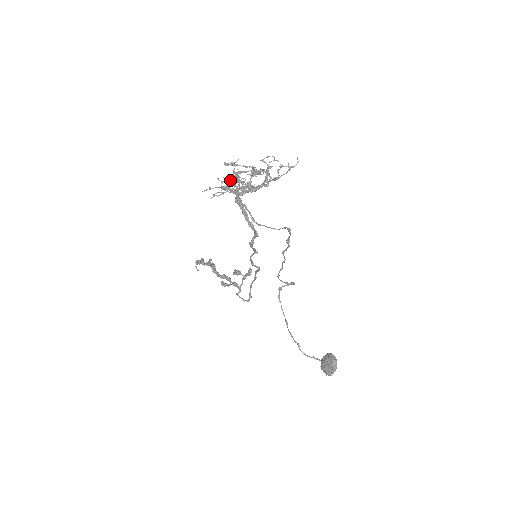
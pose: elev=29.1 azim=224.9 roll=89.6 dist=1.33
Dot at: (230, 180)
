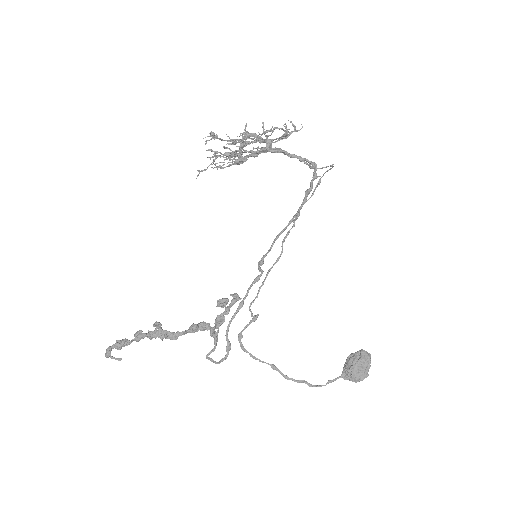
Dot at: (246, 136)
